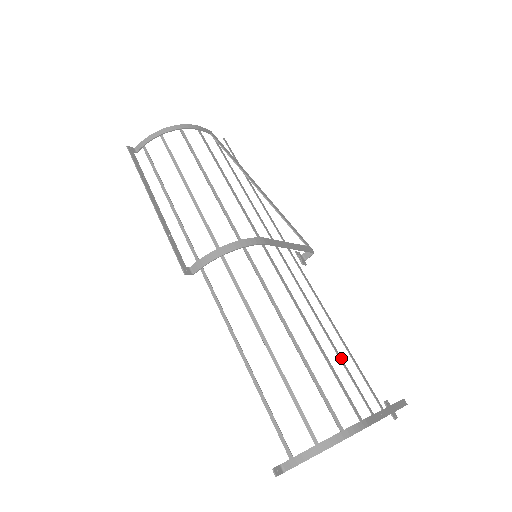
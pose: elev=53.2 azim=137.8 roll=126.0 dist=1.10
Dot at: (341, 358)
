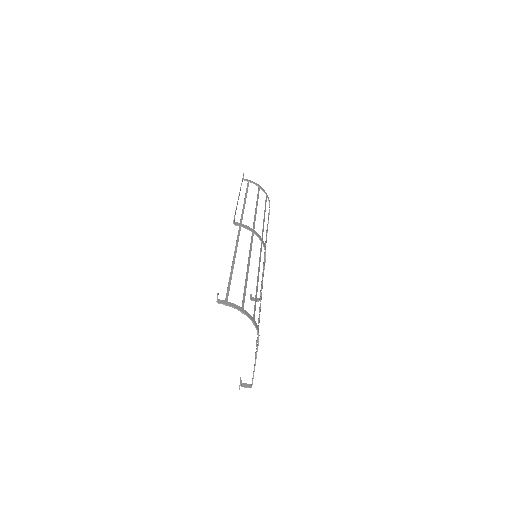
Dot at: occluded
